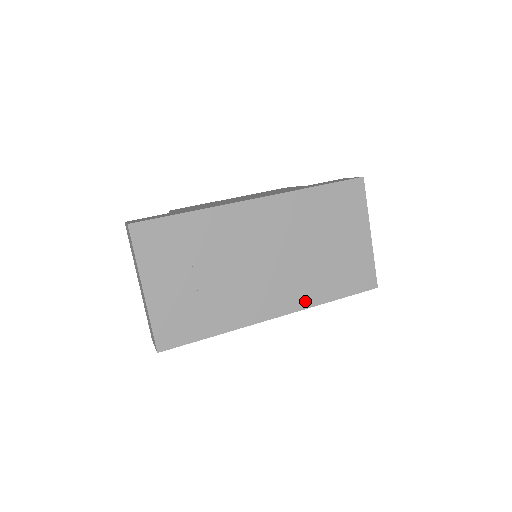
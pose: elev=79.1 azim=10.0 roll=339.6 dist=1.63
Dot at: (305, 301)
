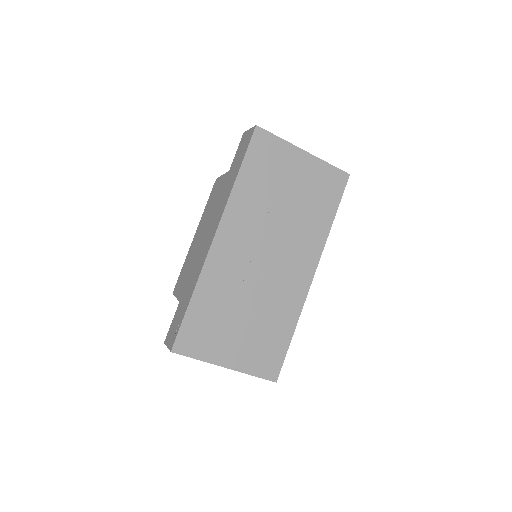
Dot at: (318, 245)
